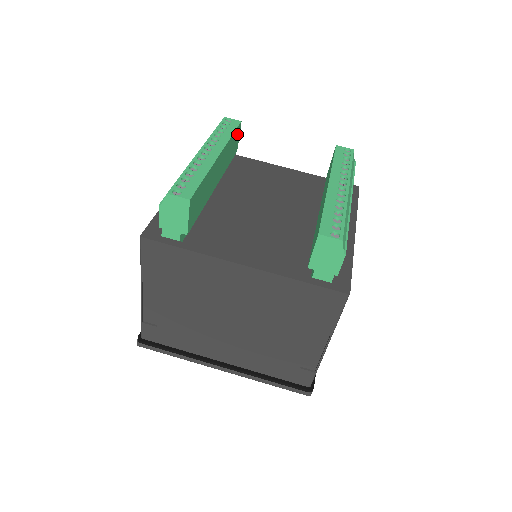
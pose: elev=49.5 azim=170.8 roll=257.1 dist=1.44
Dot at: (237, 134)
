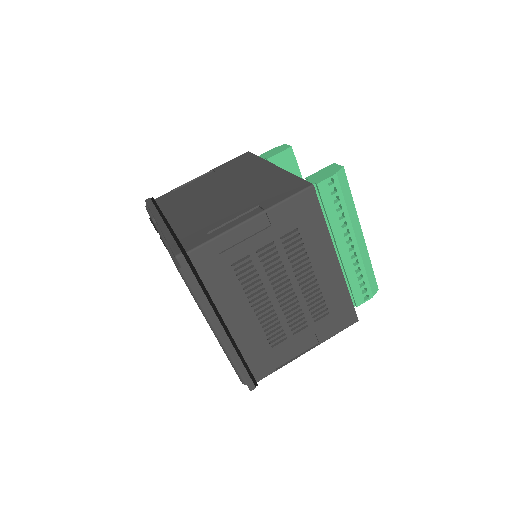
Dot at: occluded
